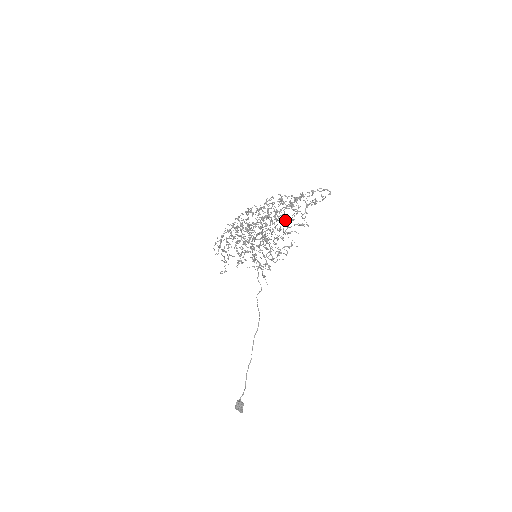
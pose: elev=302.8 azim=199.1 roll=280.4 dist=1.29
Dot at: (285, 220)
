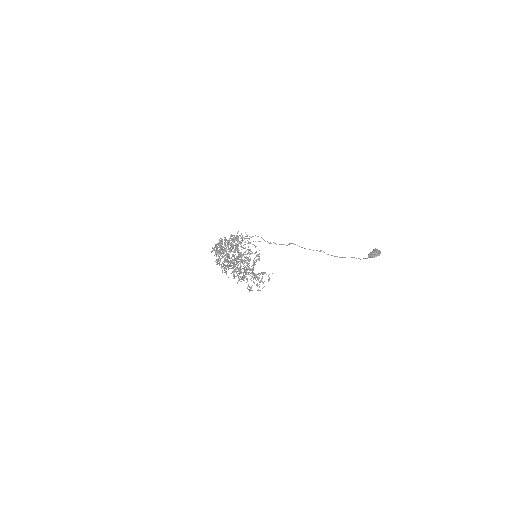
Dot at: (232, 272)
